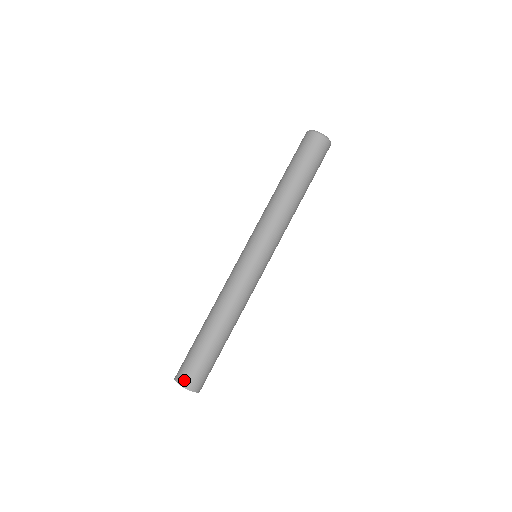
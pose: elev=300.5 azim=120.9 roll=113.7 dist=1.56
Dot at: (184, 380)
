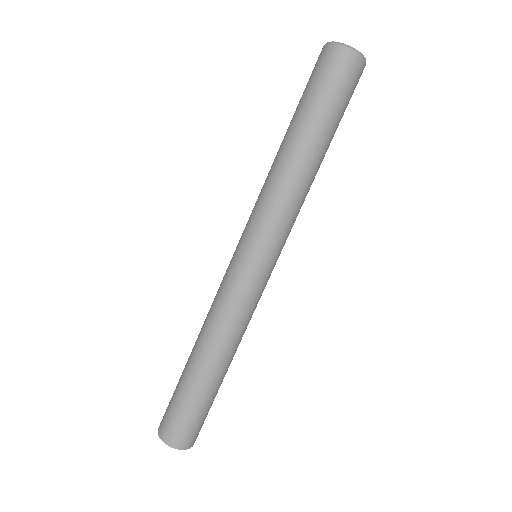
Dot at: (170, 437)
